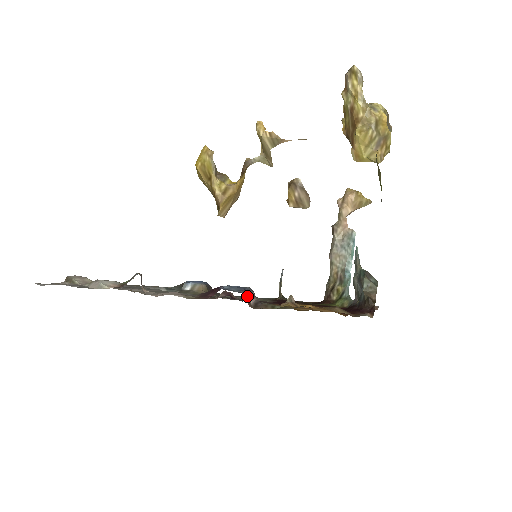
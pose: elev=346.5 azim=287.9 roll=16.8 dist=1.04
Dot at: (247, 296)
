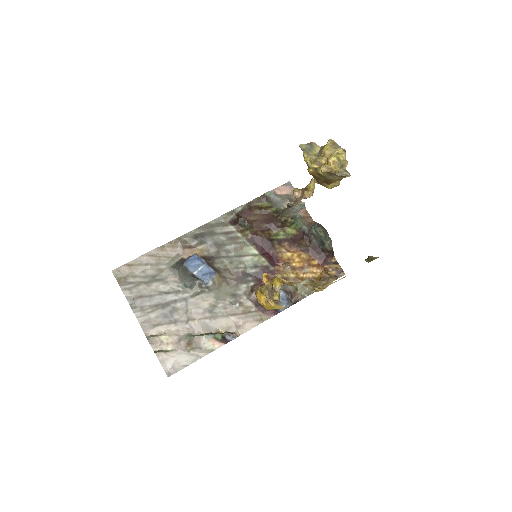
Dot at: (290, 301)
